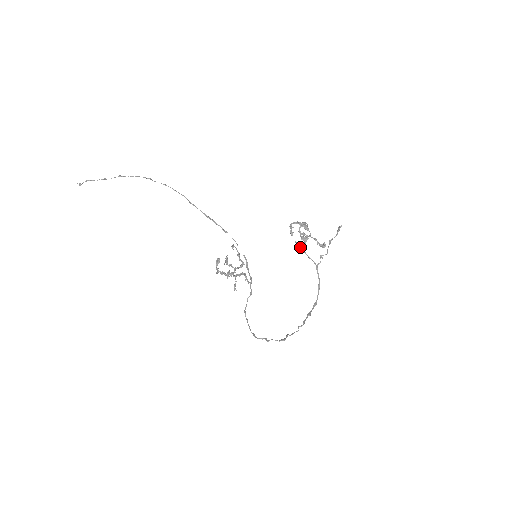
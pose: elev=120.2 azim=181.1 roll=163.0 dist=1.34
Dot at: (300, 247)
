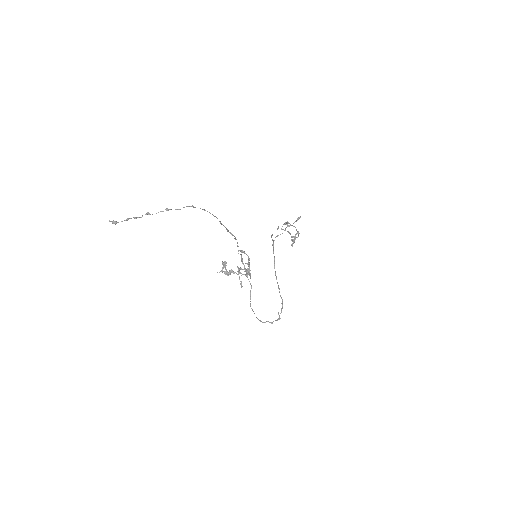
Dot at: occluded
